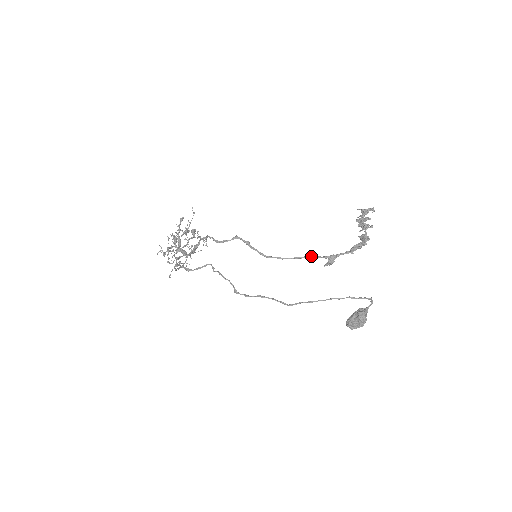
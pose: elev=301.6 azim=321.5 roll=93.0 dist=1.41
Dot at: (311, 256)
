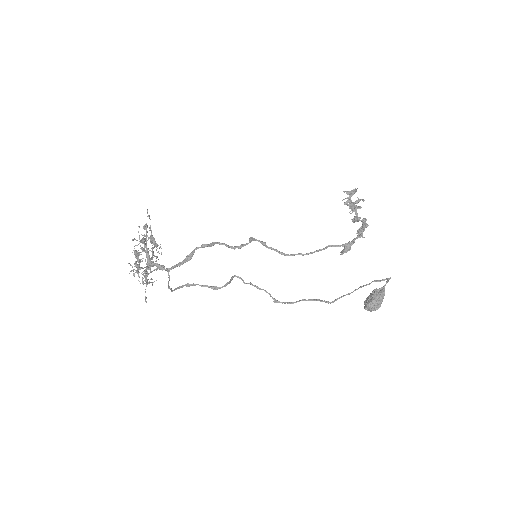
Dot at: occluded
